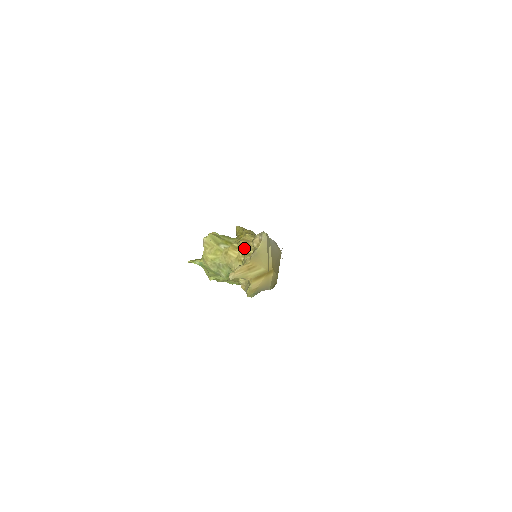
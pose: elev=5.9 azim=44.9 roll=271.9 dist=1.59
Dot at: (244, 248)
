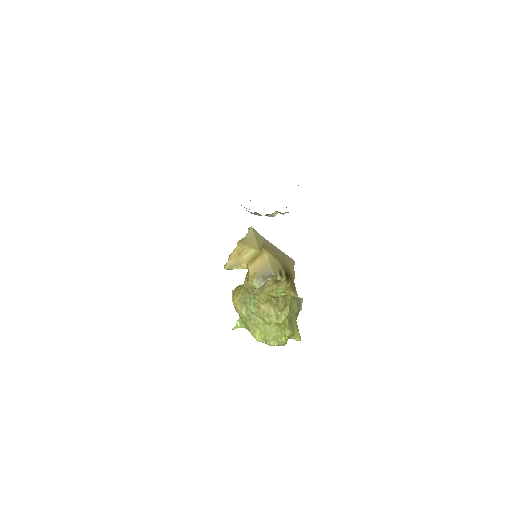
Dot at: occluded
